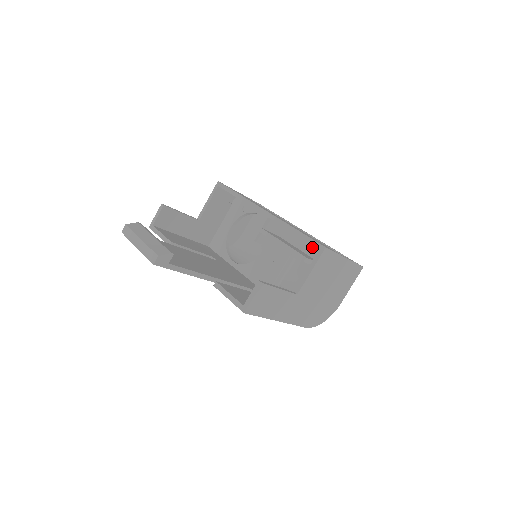
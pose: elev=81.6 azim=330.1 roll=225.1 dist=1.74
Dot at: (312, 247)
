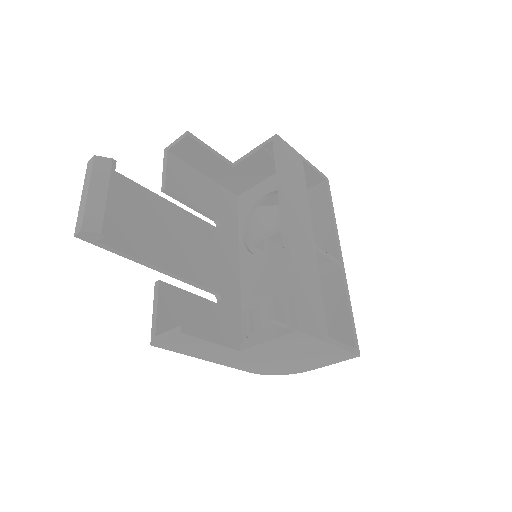
Dot at: occluded
